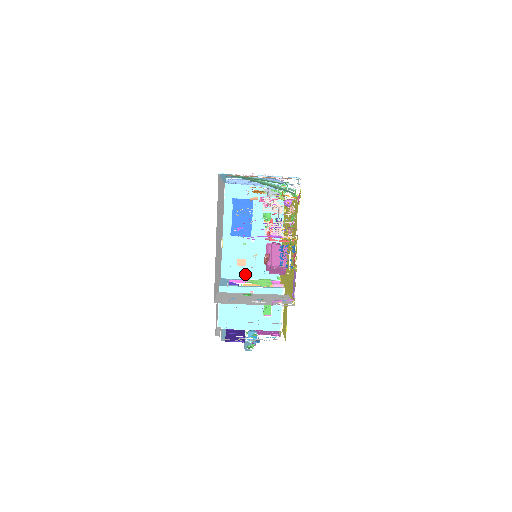
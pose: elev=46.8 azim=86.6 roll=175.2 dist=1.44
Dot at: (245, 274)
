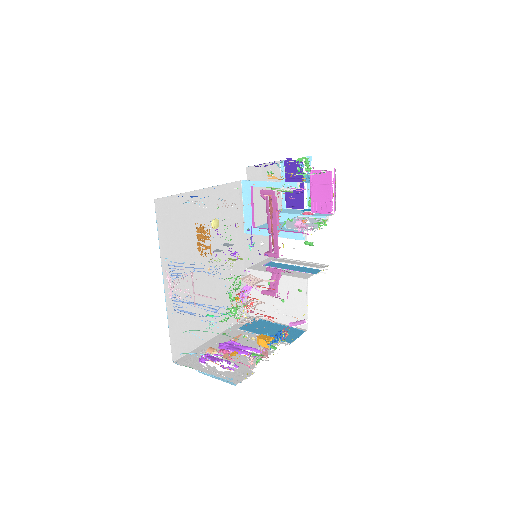
Dot at: occluded
